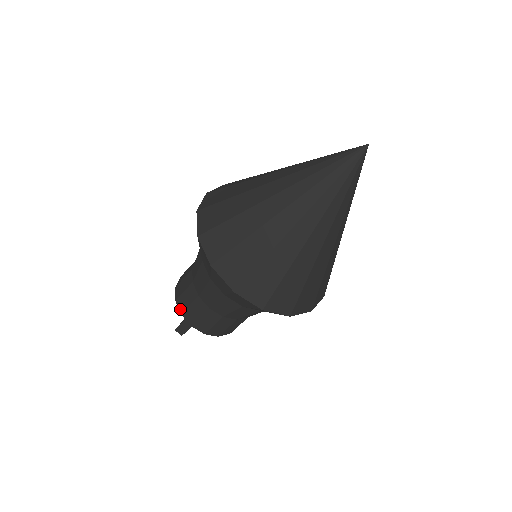
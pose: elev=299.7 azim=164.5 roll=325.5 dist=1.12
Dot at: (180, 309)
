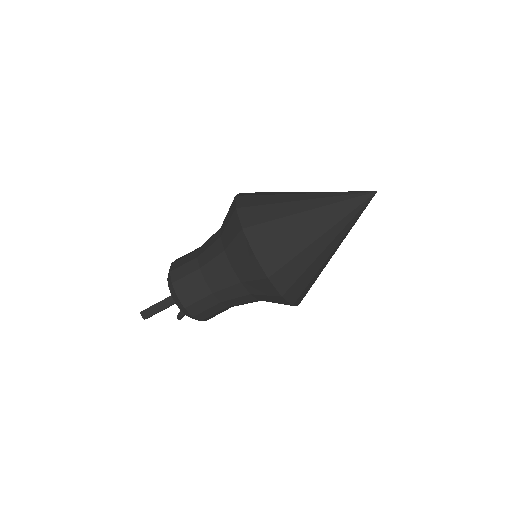
Dot at: (173, 279)
